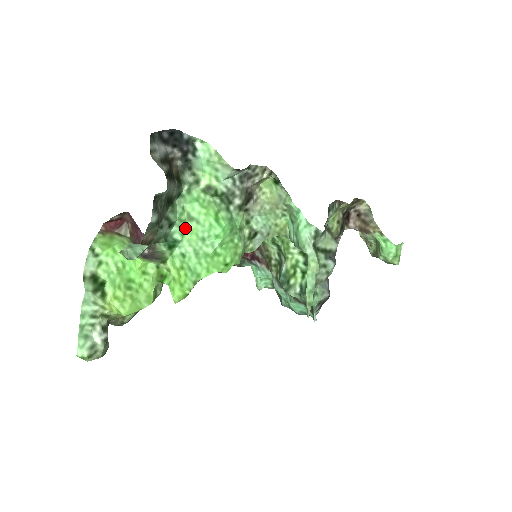
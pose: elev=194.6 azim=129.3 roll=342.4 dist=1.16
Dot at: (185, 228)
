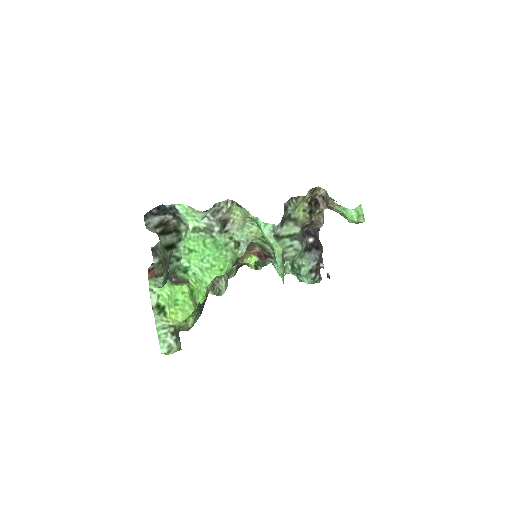
Dot at: (190, 258)
